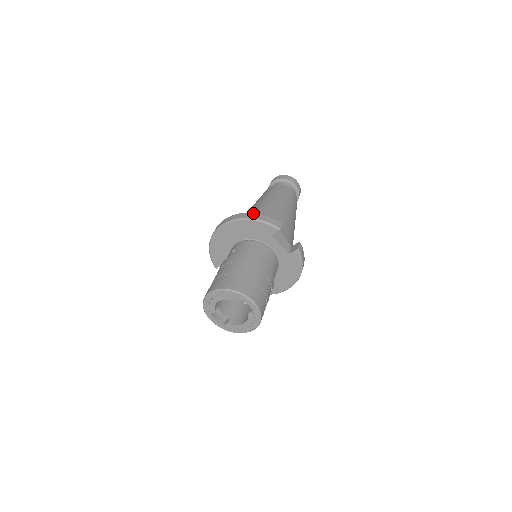
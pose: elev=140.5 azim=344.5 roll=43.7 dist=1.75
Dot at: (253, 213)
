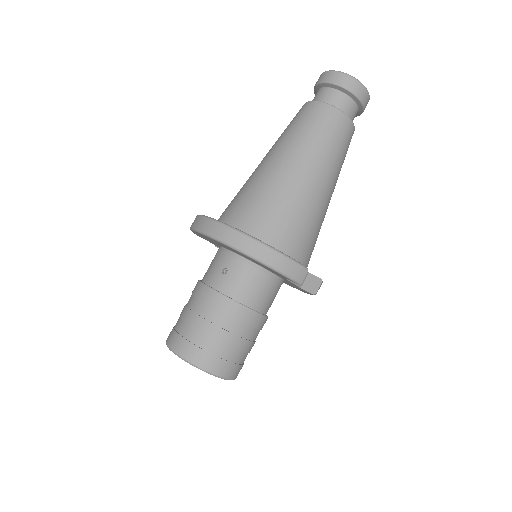
Dot at: (270, 250)
